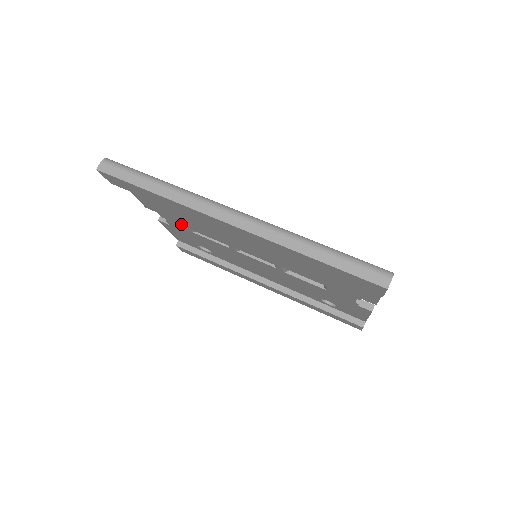
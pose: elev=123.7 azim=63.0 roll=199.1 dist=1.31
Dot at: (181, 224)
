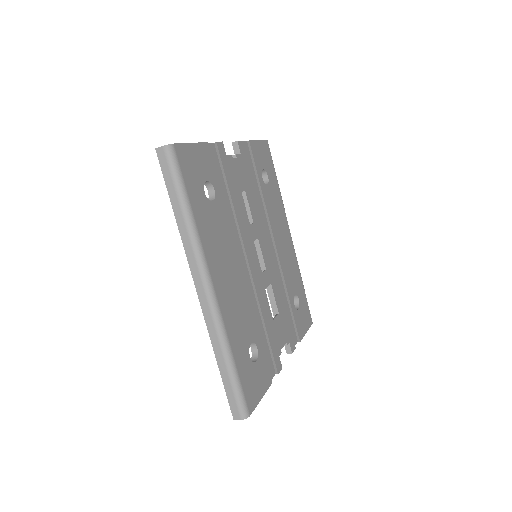
Dot at: occluded
